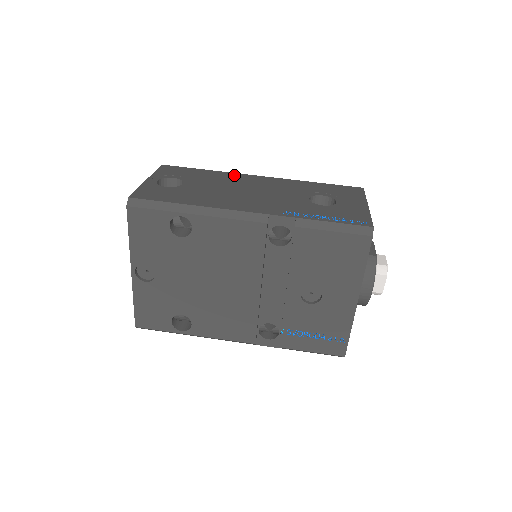
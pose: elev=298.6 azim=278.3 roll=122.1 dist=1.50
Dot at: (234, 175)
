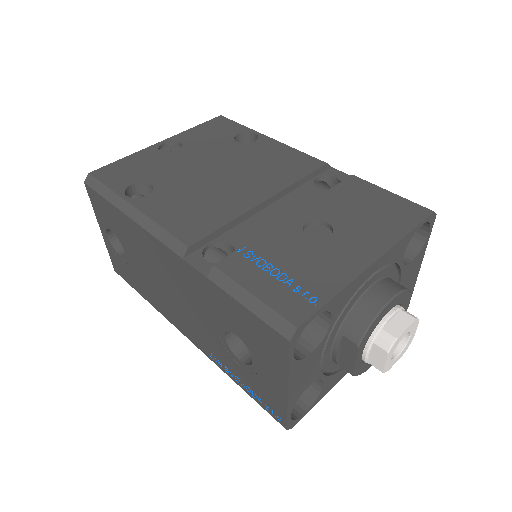
Dot at: occluded
